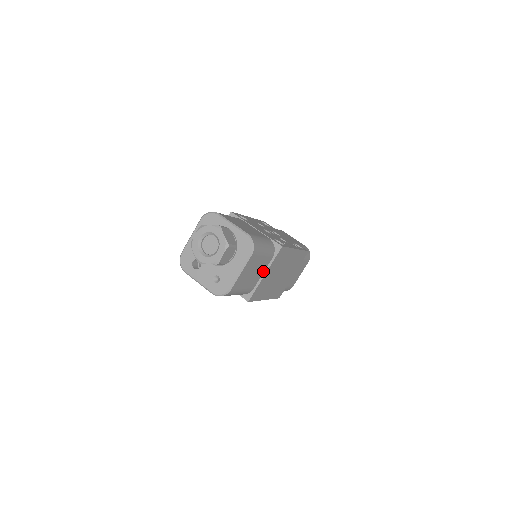
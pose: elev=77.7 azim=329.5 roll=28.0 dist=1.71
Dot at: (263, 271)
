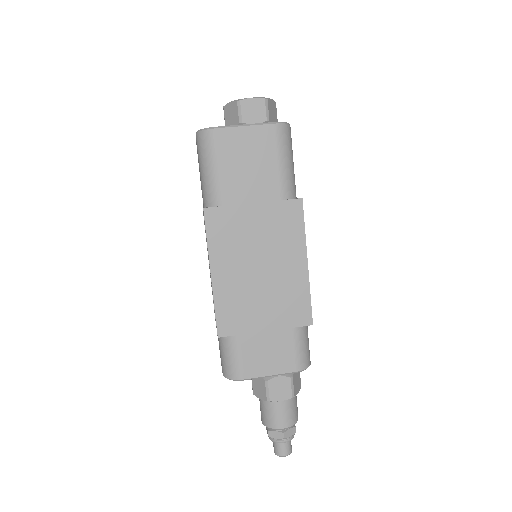
Dot at: (256, 200)
